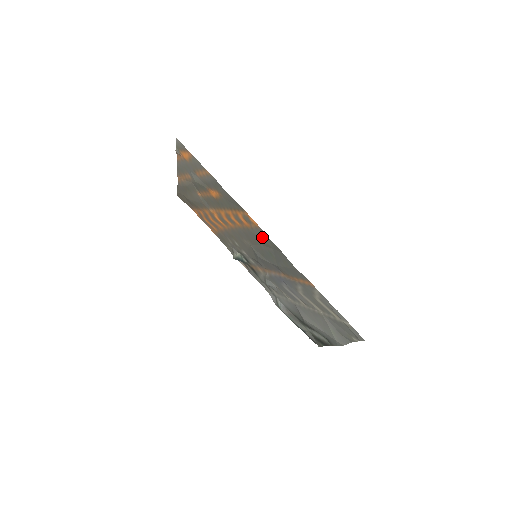
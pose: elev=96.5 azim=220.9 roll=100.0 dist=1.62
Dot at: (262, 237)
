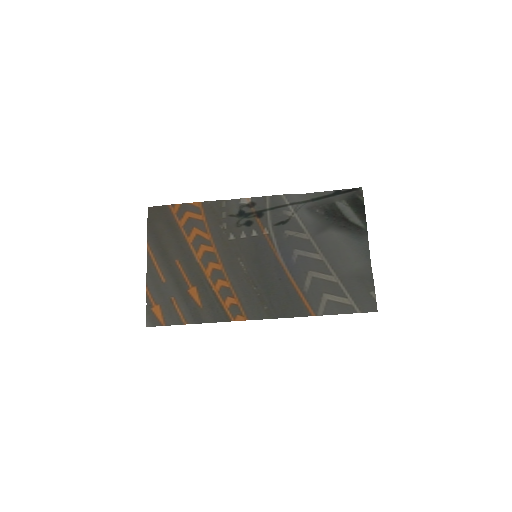
Dot at: (254, 308)
